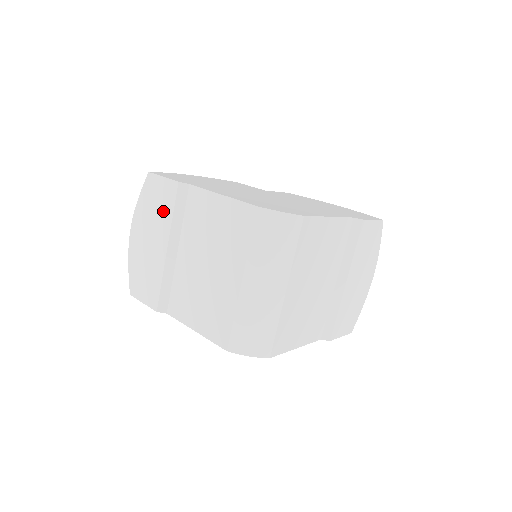
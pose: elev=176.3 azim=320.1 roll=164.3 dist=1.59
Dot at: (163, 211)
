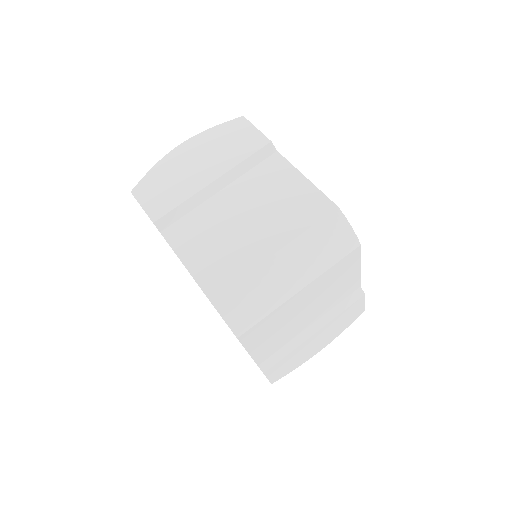
Dot at: (235, 151)
